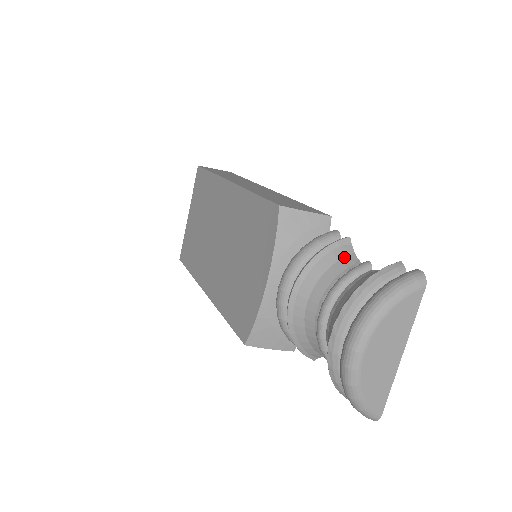
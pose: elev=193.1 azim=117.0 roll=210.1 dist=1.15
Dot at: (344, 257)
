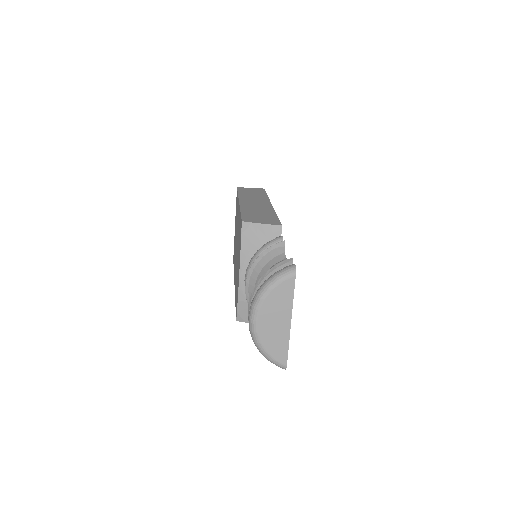
Dot at: (277, 256)
